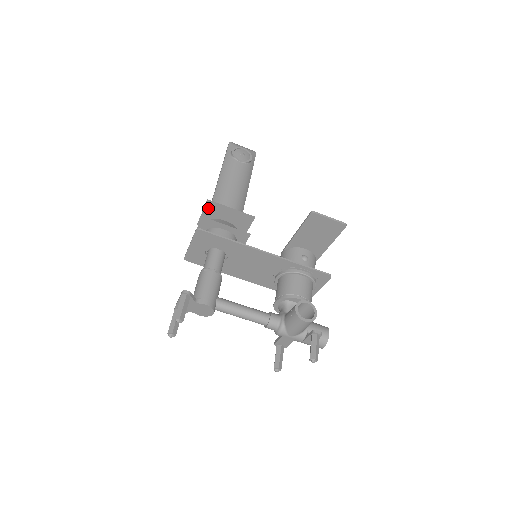
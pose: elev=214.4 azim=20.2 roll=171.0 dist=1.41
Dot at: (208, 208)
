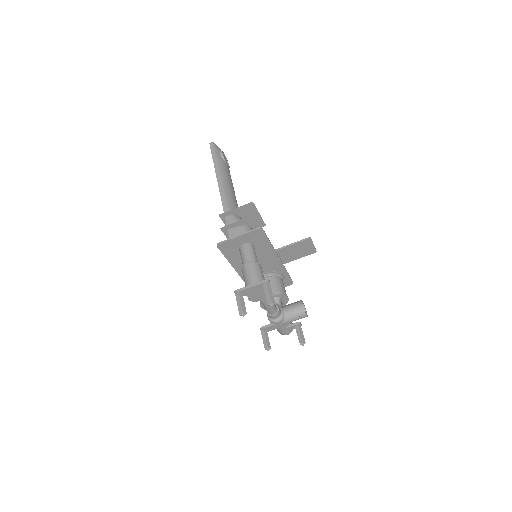
Dot at: (244, 207)
